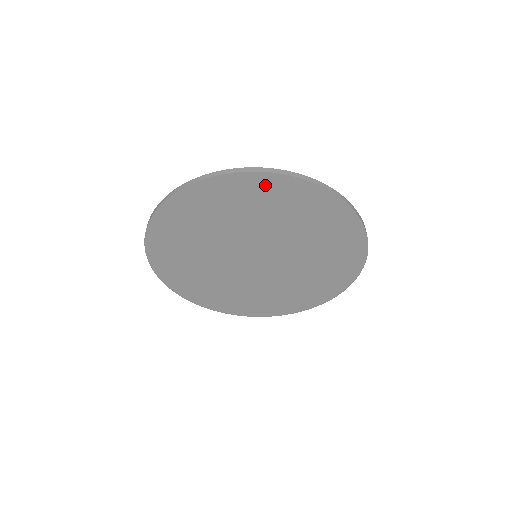
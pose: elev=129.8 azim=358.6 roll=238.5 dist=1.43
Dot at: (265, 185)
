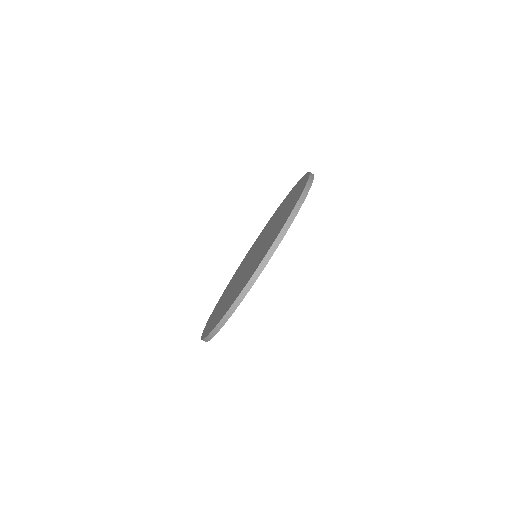
Dot at: occluded
